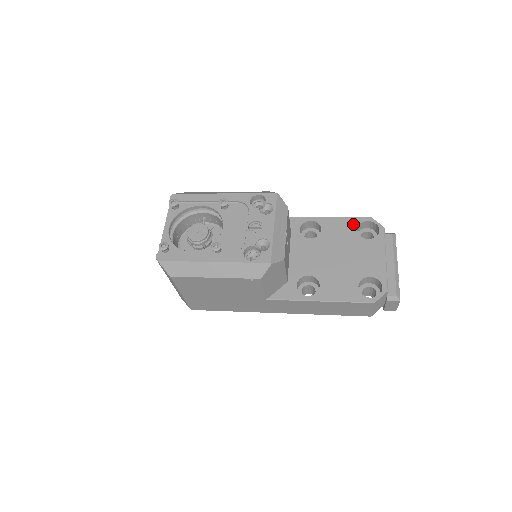
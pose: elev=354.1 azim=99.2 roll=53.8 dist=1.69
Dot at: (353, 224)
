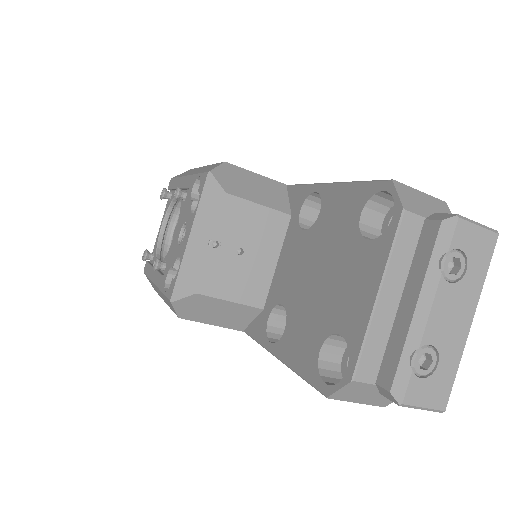
Dot at: (359, 199)
